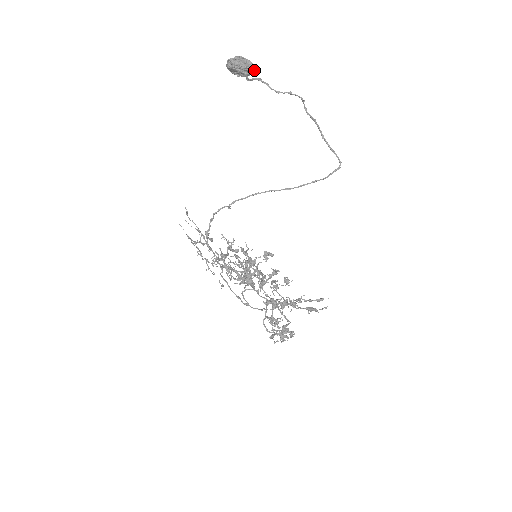
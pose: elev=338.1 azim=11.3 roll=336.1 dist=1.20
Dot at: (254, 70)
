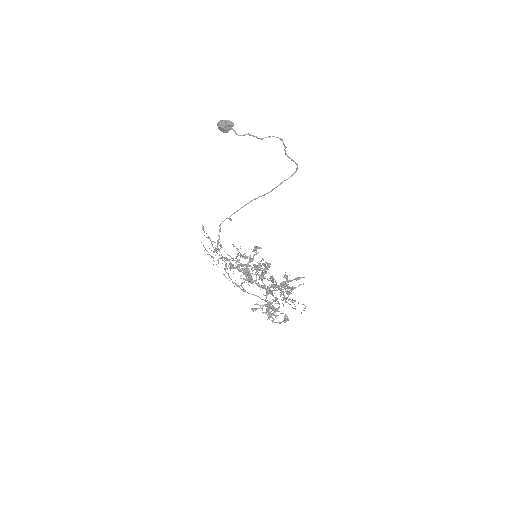
Dot at: (231, 124)
